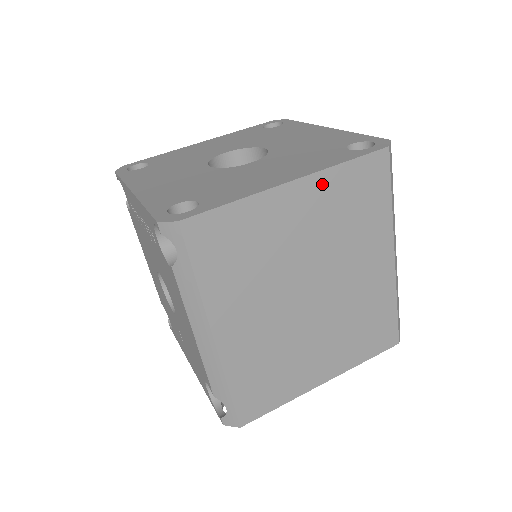
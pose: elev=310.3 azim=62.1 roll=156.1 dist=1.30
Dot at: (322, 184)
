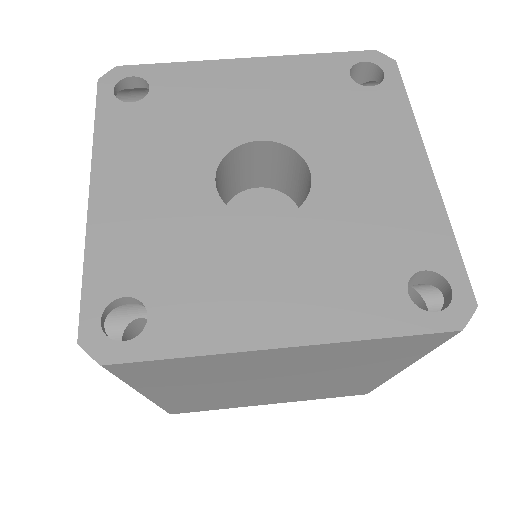
Dot at: (331, 348)
